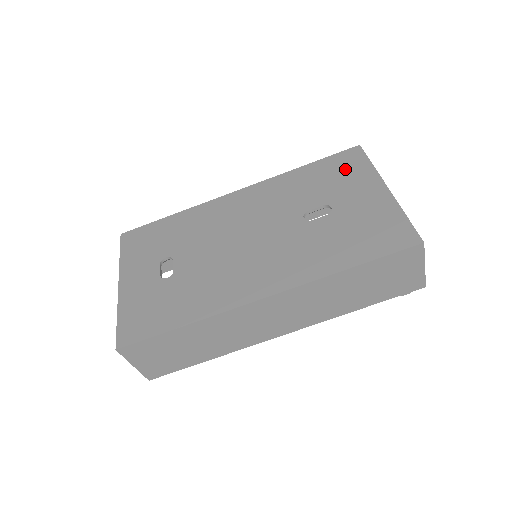
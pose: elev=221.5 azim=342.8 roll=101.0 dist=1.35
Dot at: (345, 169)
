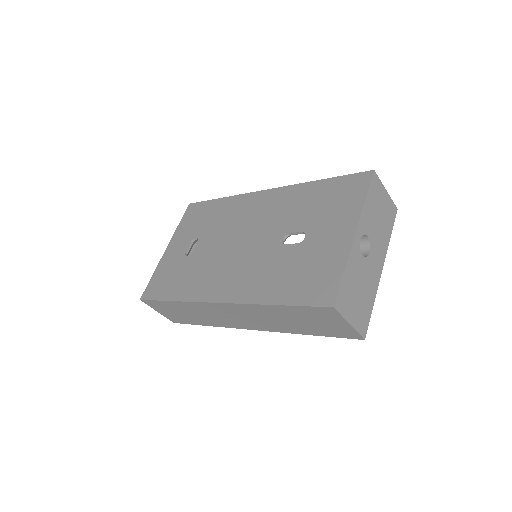
Dot at: (343, 197)
